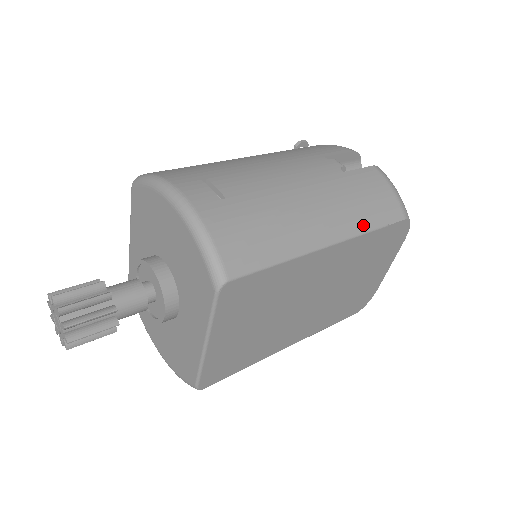
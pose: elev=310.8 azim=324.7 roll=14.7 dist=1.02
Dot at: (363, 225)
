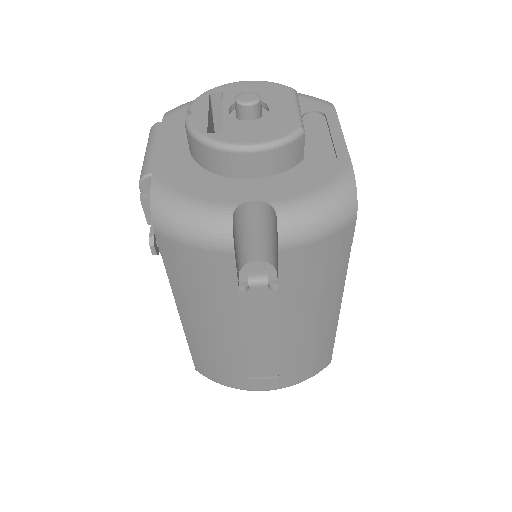
Dot at: (341, 277)
